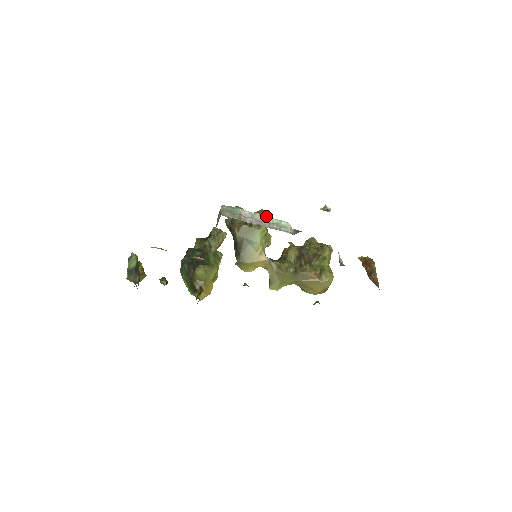
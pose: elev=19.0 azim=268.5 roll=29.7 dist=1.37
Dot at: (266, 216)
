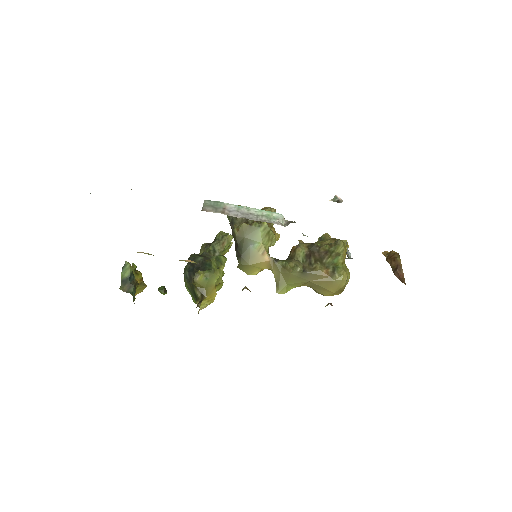
Dot at: (255, 208)
